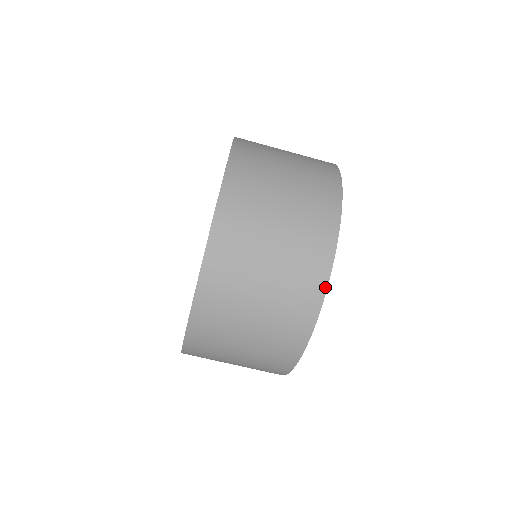
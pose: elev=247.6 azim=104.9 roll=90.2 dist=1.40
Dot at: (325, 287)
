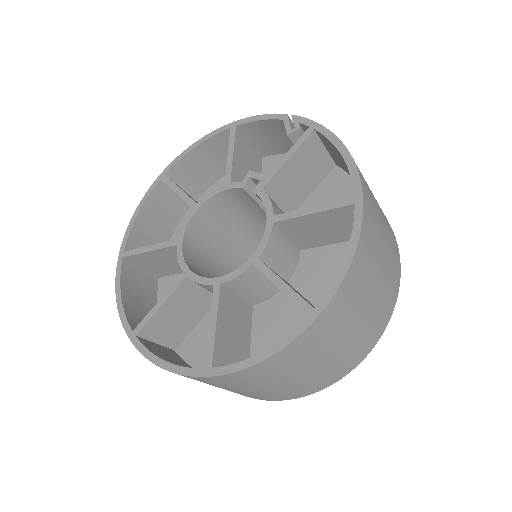
Dot at: (246, 396)
